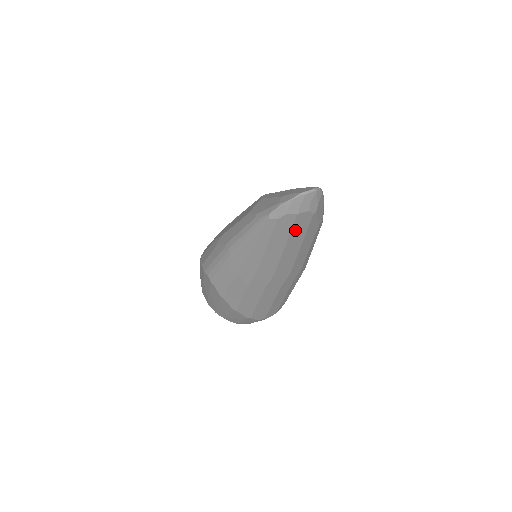
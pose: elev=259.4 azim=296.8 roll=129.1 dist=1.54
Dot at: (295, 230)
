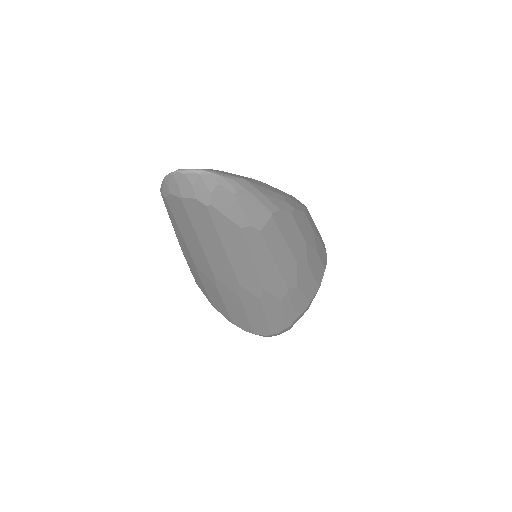
Dot at: (196, 221)
